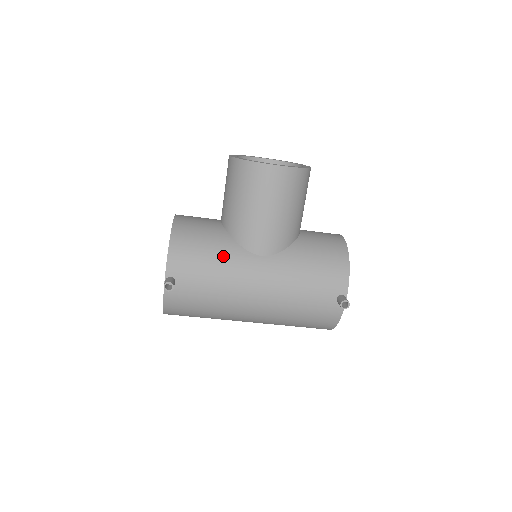
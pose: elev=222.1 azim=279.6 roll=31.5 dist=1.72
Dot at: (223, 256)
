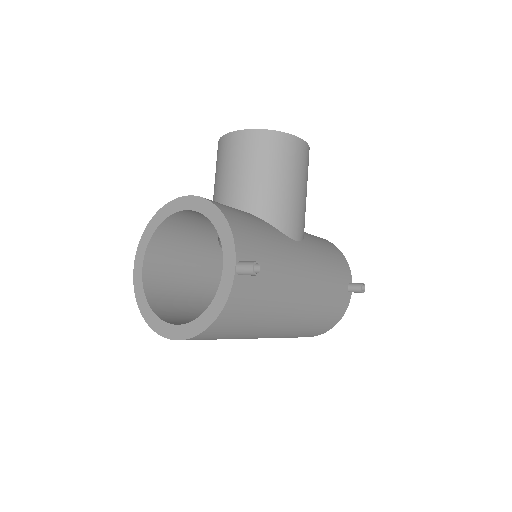
Dot at: (273, 238)
